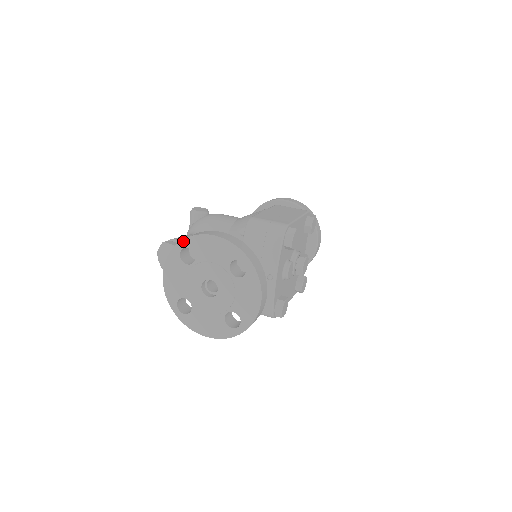
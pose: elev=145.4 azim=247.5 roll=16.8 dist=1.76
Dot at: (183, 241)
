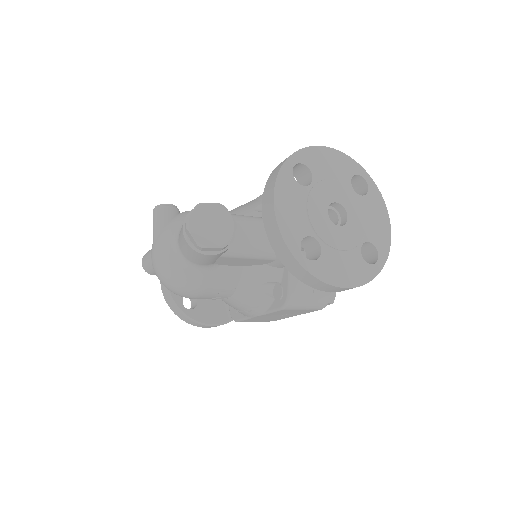
Dot at: (294, 155)
